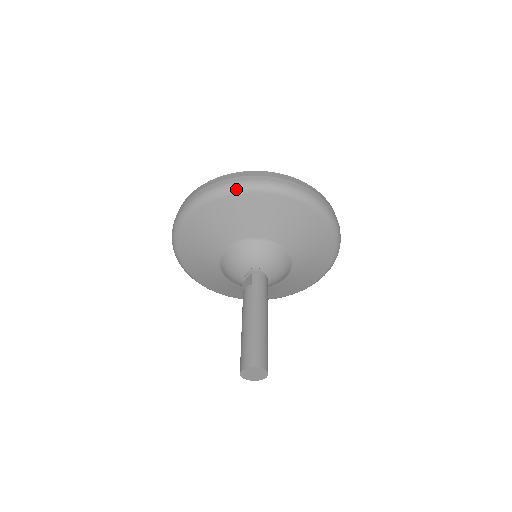
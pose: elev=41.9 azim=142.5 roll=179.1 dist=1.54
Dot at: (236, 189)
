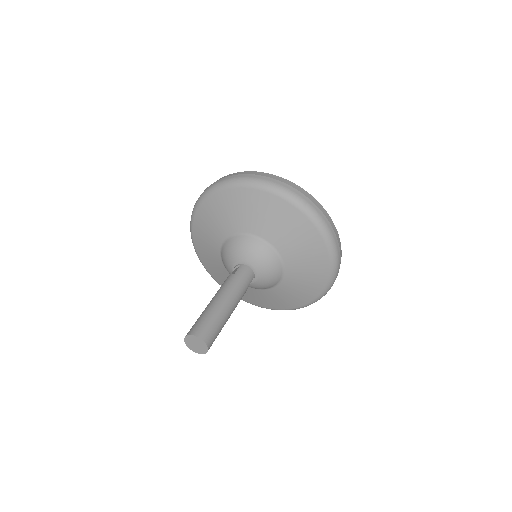
Dot at: (242, 183)
